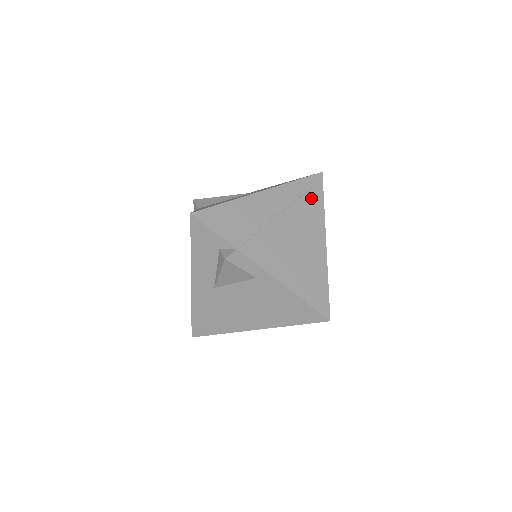
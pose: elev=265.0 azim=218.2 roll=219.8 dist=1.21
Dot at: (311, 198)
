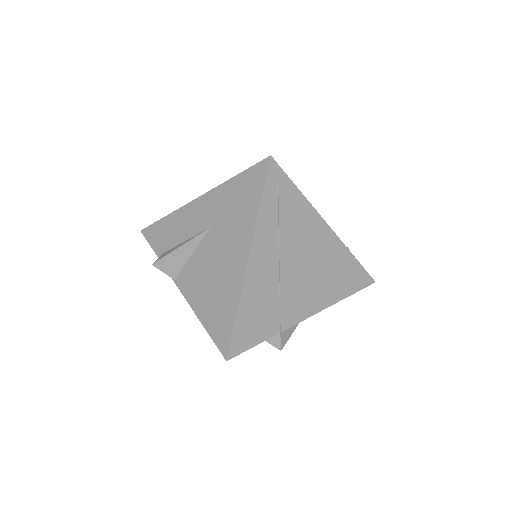
Dot at: (286, 202)
